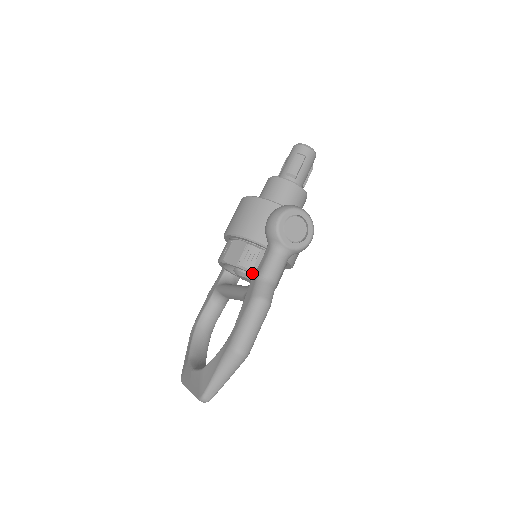
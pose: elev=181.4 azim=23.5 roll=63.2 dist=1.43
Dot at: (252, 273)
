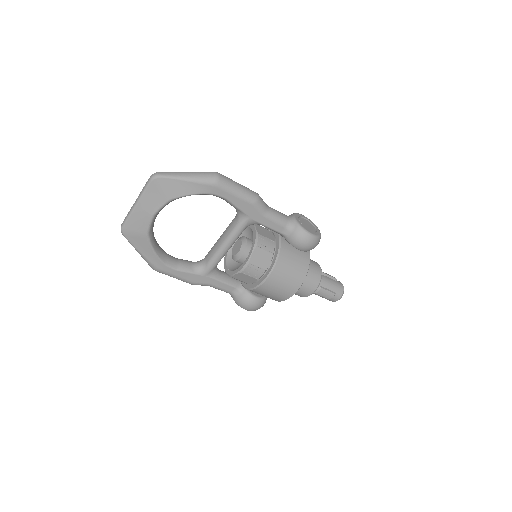
Dot at: (254, 225)
